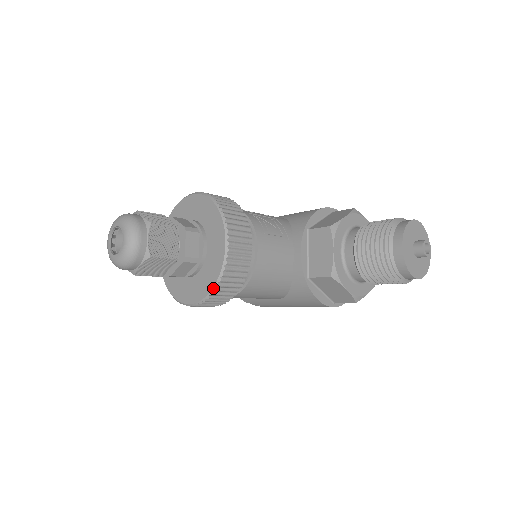
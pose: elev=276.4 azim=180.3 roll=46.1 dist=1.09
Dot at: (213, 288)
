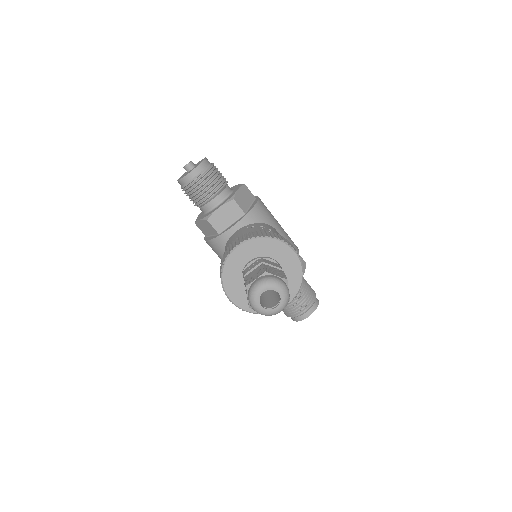
Dot at: (256, 313)
